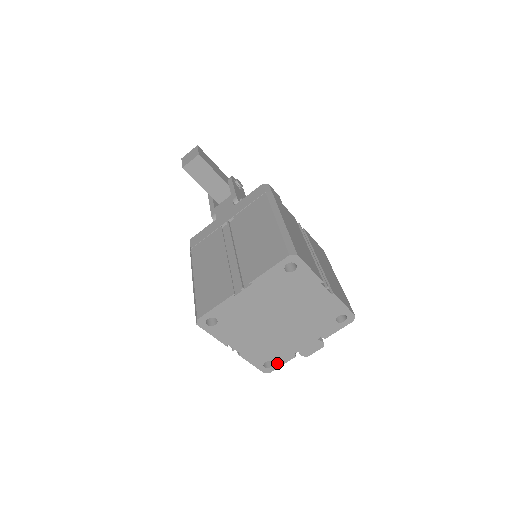
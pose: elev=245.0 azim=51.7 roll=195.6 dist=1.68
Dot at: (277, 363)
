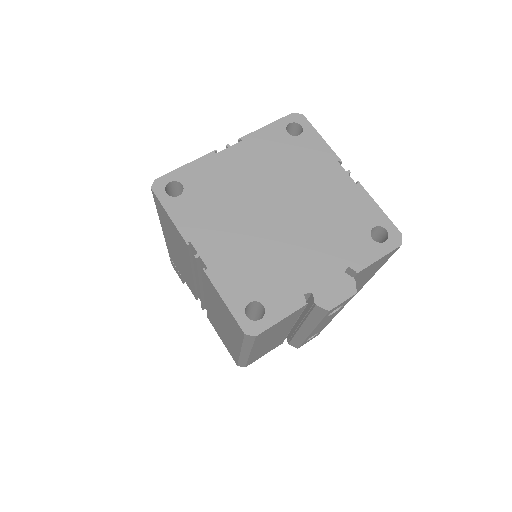
Dot at: (271, 312)
